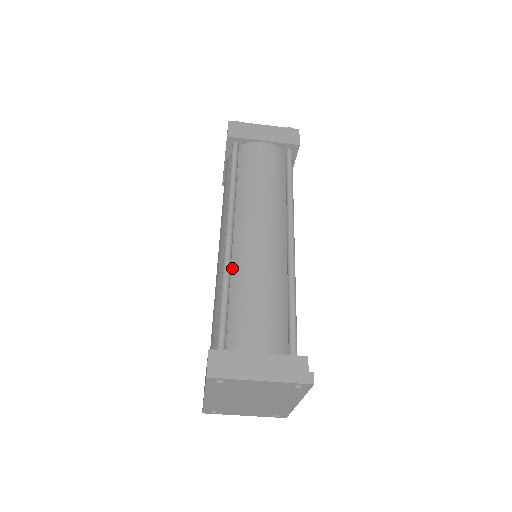
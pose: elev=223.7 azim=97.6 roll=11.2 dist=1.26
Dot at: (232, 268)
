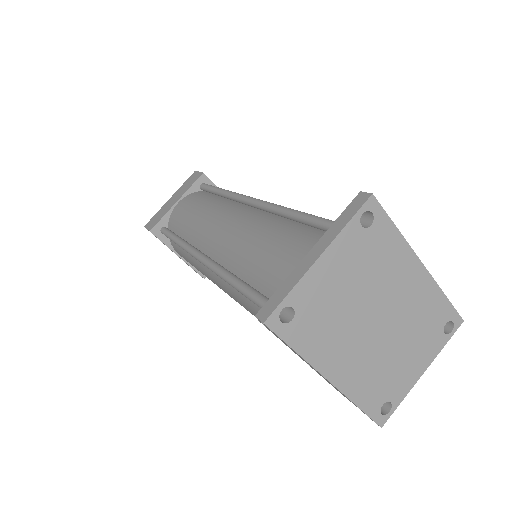
Dot at: (228, 269)
